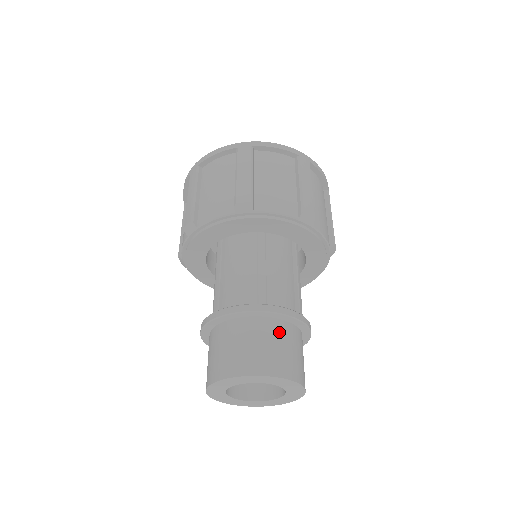
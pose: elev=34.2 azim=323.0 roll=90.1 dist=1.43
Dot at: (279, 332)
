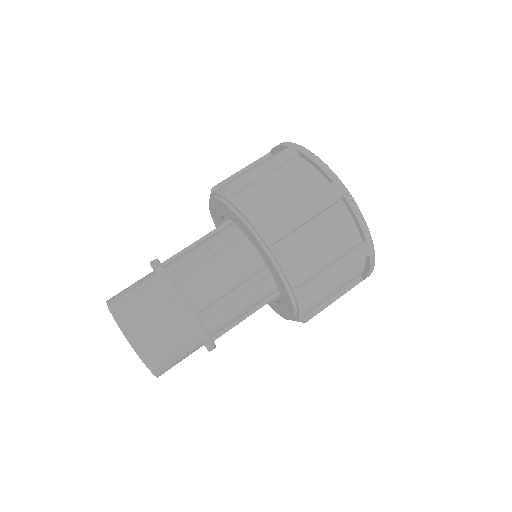
Dot at: (161, 304)
